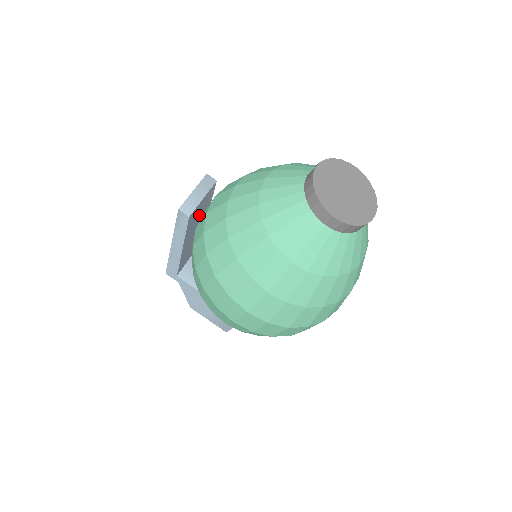
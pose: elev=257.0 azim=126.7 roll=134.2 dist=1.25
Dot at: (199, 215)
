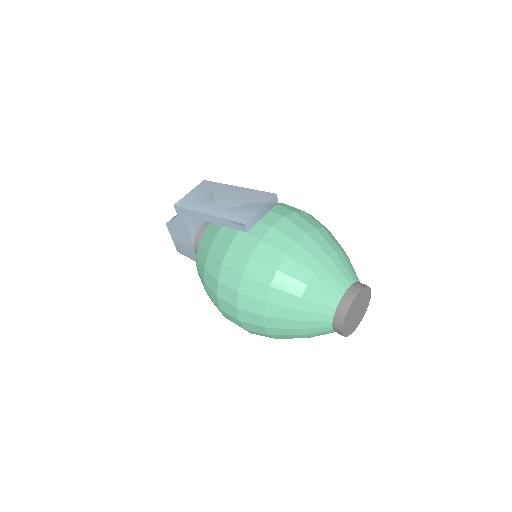
Dot at: occluded
